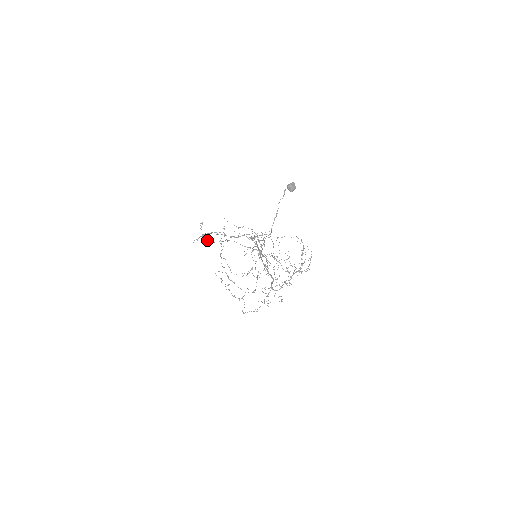
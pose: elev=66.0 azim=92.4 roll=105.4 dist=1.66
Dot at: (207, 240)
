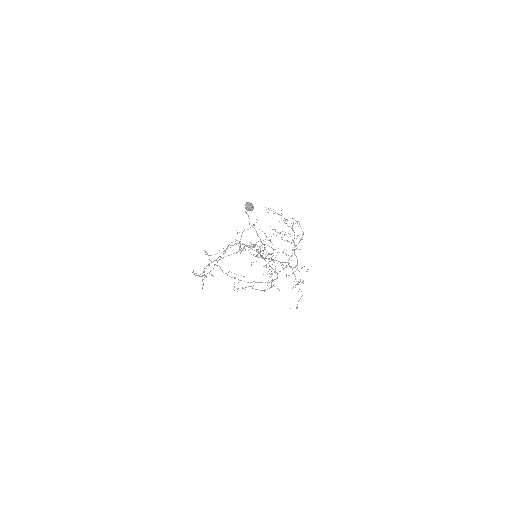
Dot at: occluded
